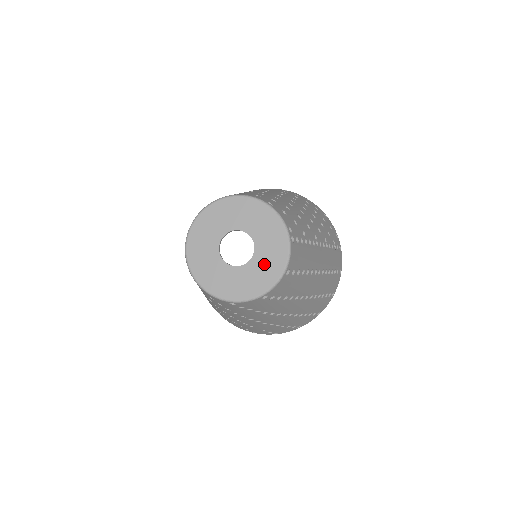
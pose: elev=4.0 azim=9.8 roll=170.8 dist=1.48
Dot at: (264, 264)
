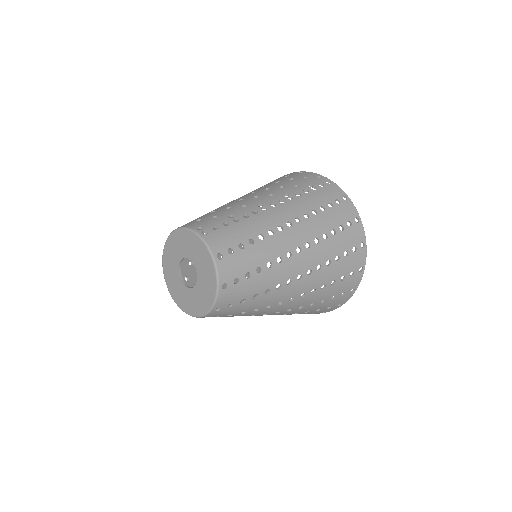
Dot at: (203, 267)
